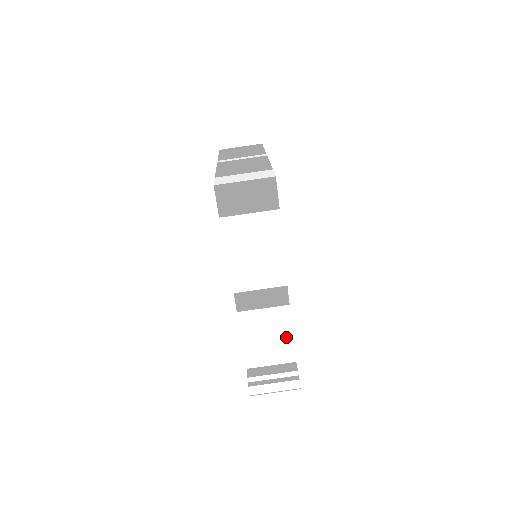
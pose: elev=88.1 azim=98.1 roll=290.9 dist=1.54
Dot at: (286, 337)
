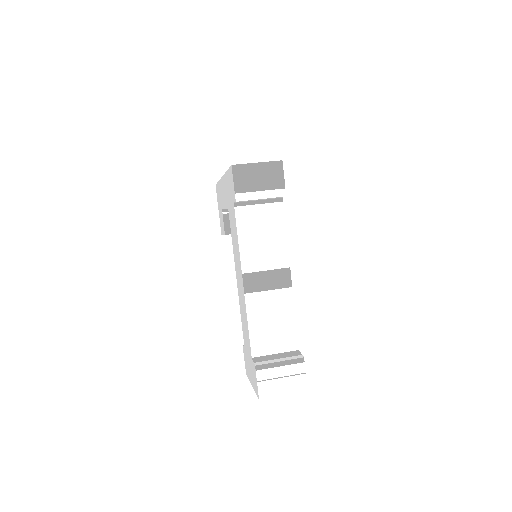
Dot at: (289, 322)
